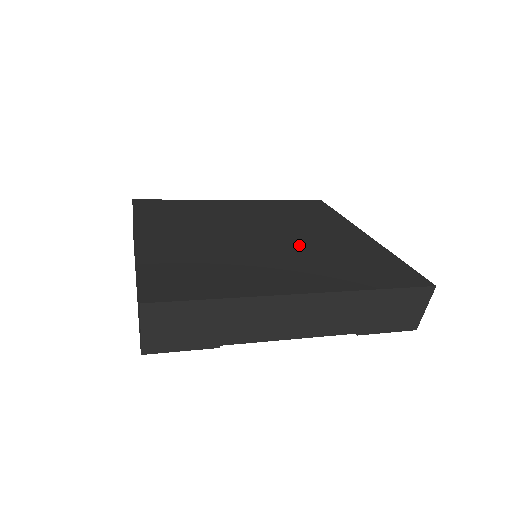
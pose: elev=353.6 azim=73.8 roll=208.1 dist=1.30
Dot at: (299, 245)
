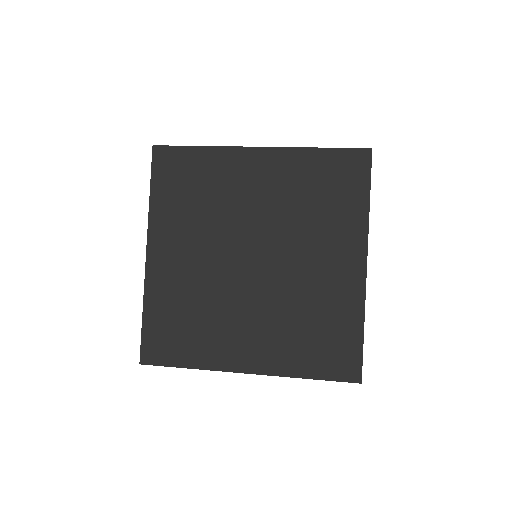
Dot at: (281, 287)
